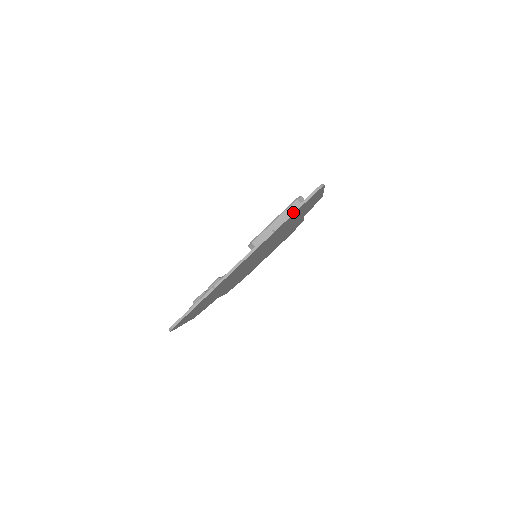
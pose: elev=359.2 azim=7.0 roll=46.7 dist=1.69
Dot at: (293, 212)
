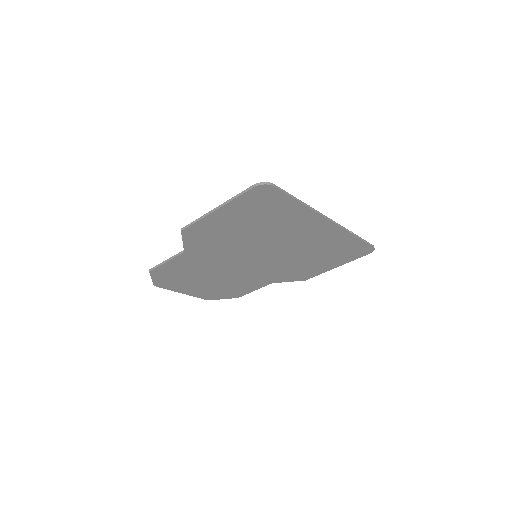
Dot at: (362, 239)
